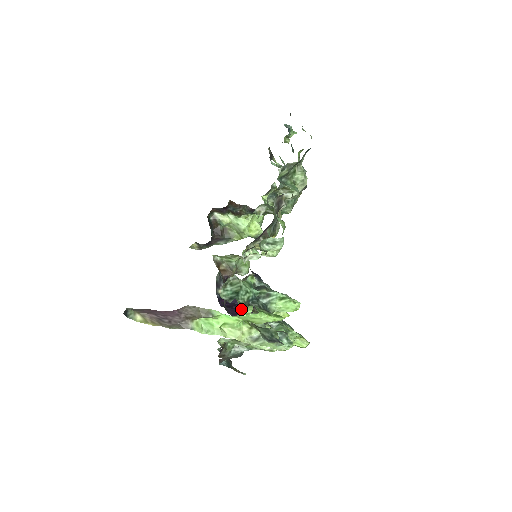
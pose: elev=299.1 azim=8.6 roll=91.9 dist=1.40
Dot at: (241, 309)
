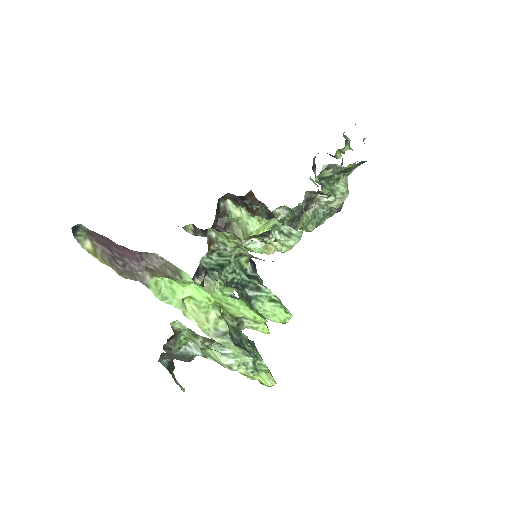
Dot at: (219, 286)
